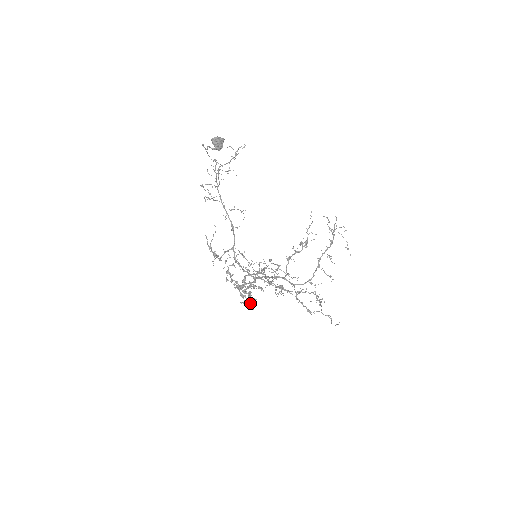
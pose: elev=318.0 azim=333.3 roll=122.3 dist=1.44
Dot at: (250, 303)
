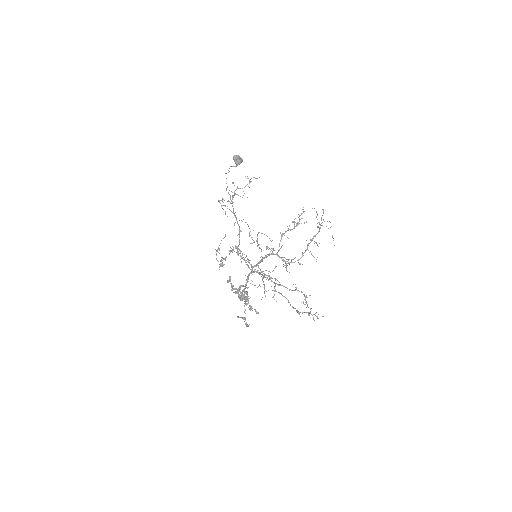
Dot at: (246, 292)
